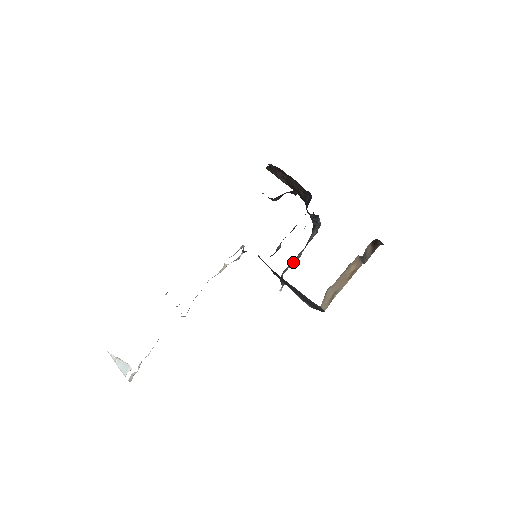
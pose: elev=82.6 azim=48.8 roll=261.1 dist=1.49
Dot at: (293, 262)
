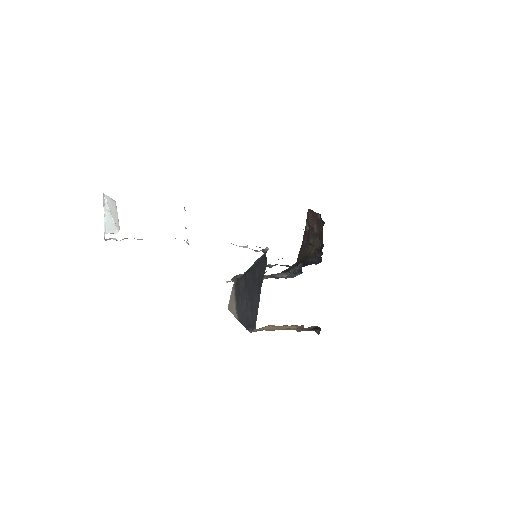
Dot at: occluded
